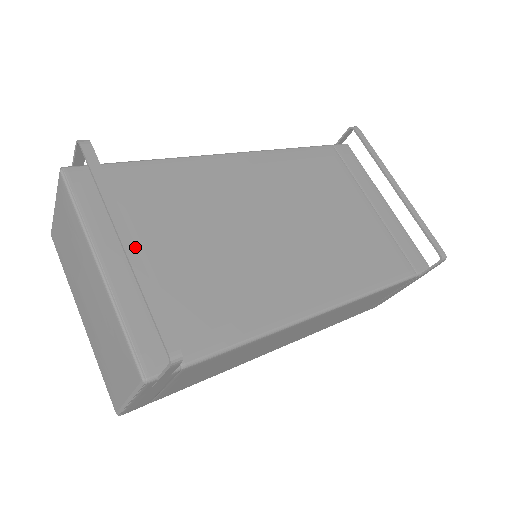
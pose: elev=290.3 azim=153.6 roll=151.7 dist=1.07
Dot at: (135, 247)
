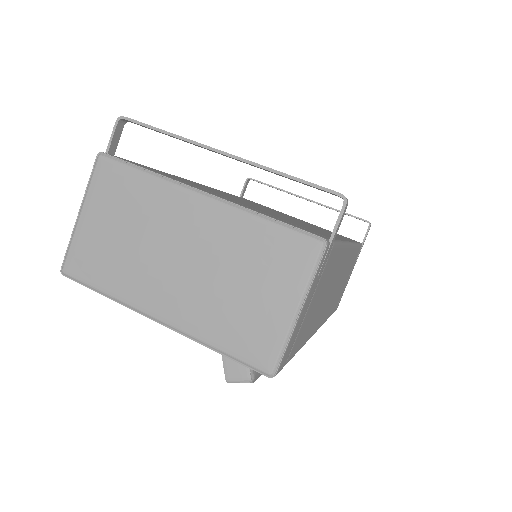
Dot at: (238, 157)
